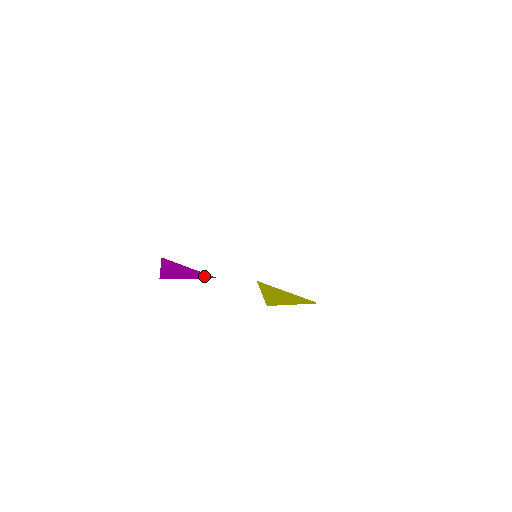
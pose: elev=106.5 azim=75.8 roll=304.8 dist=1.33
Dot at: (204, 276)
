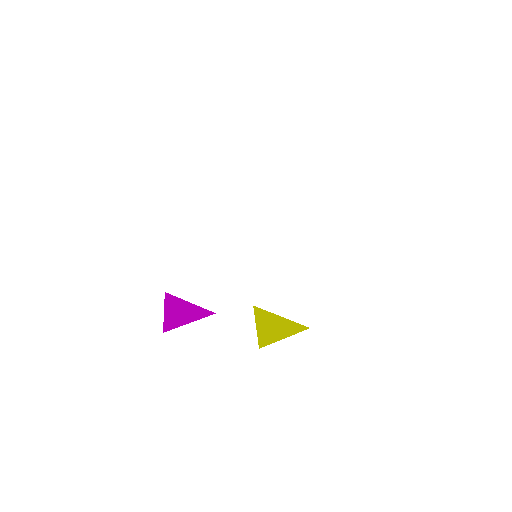
Dot at: (203, 314)
